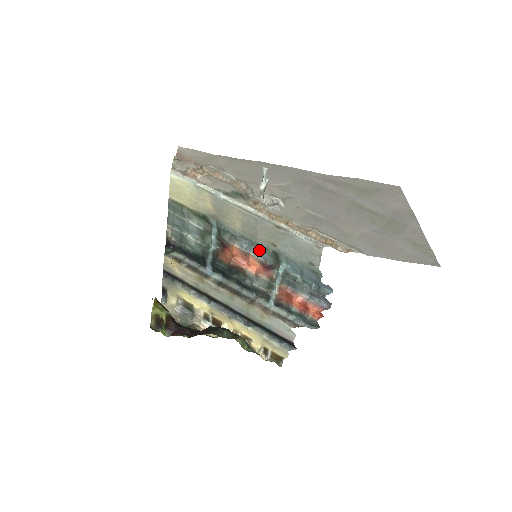
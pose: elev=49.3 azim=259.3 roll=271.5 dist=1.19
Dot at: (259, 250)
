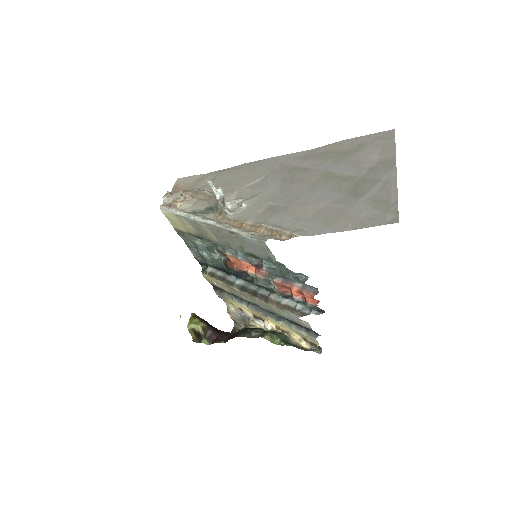
Dot at: (242, 253)
